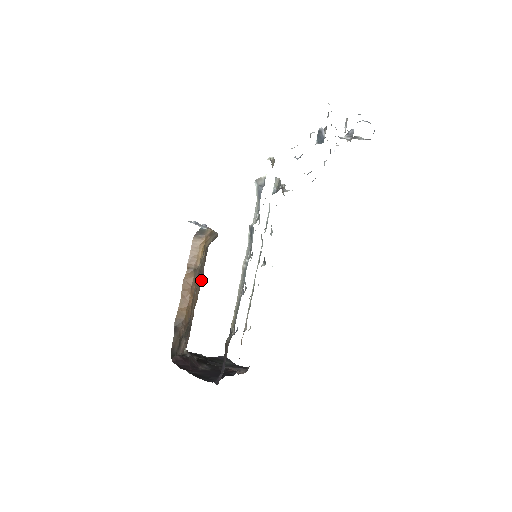
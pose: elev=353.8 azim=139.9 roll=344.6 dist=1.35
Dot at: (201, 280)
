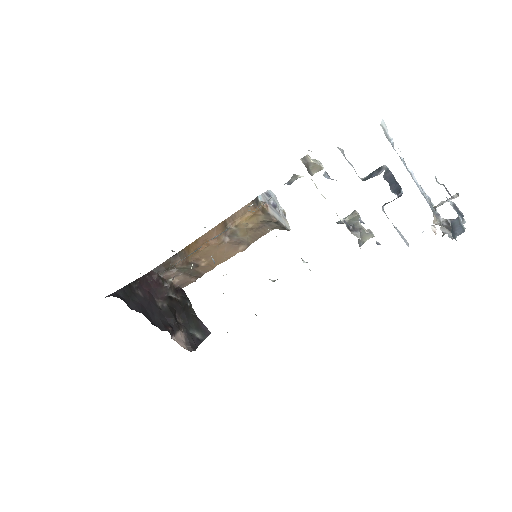
Dot at: (240, 249)
